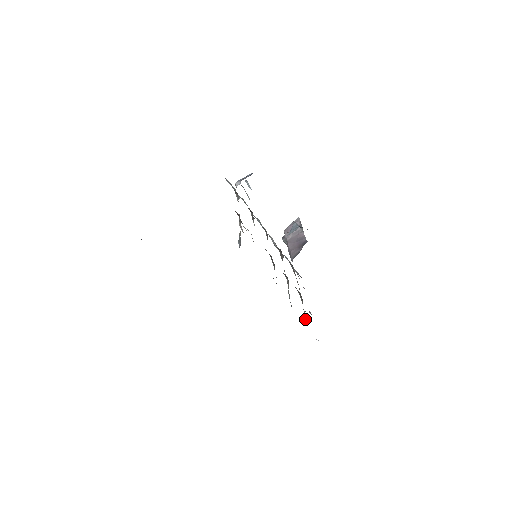
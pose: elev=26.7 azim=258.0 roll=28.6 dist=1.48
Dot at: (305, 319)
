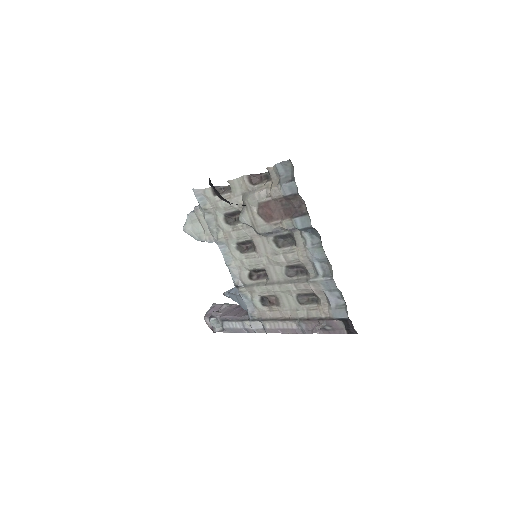
Dot at: (337, 307)
